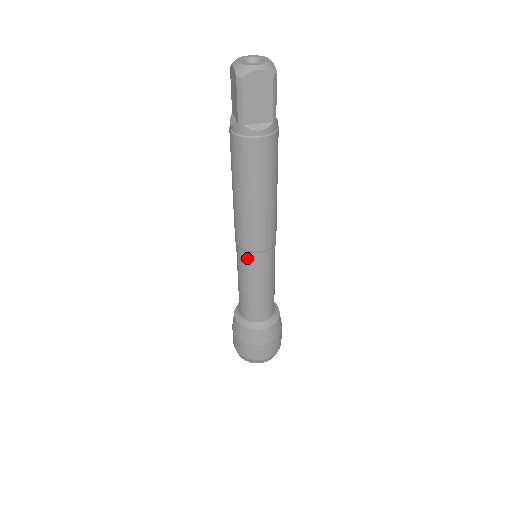
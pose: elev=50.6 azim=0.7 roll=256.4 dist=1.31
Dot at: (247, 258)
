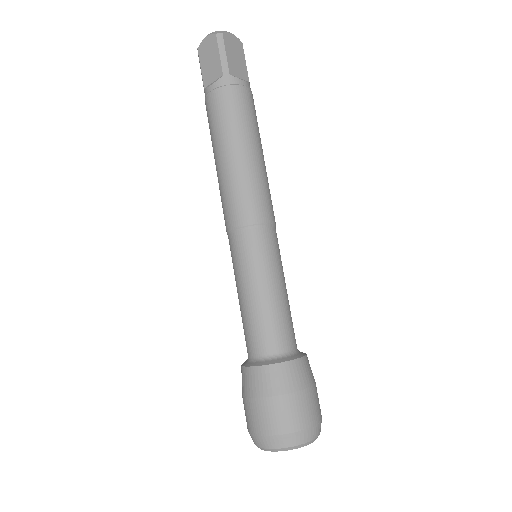
Dot at: (257, 237)
